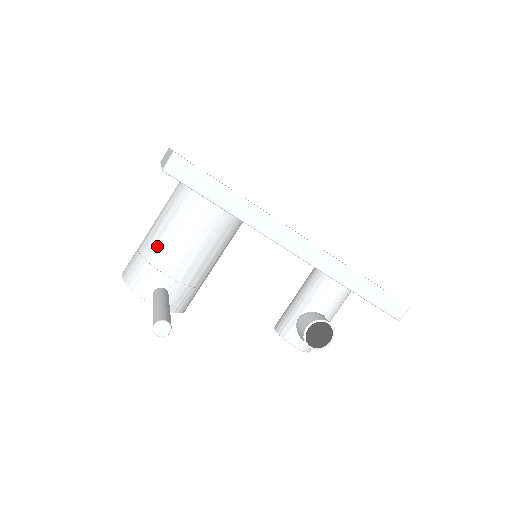
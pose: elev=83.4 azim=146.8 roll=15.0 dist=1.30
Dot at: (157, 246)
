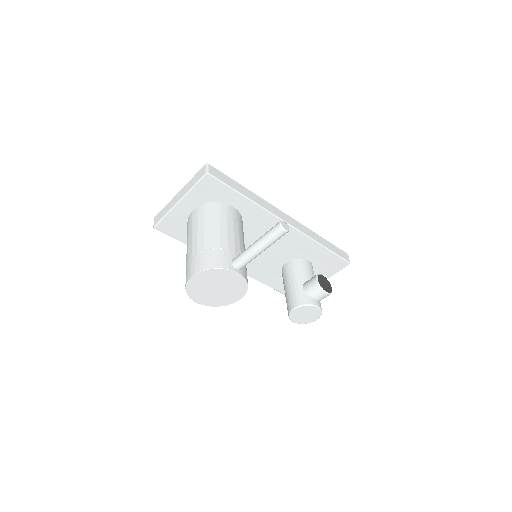
Dot at: (213, 237)
